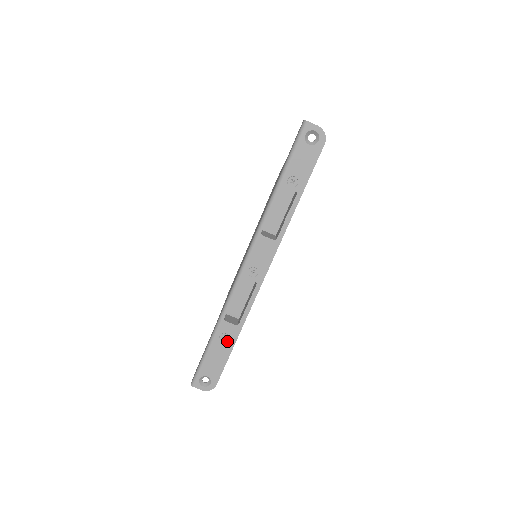
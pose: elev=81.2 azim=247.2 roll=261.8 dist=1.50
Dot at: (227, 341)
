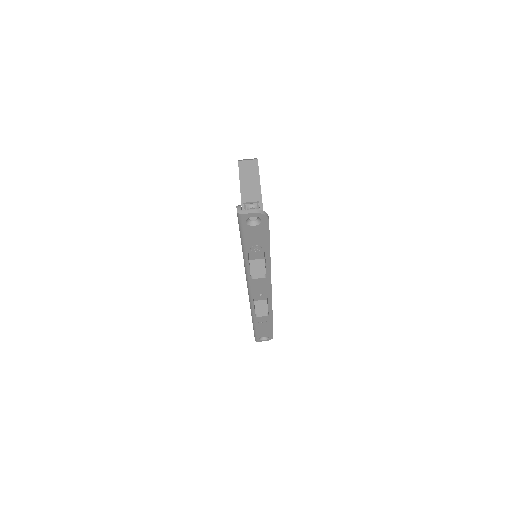
Dot at: (266, 323)
